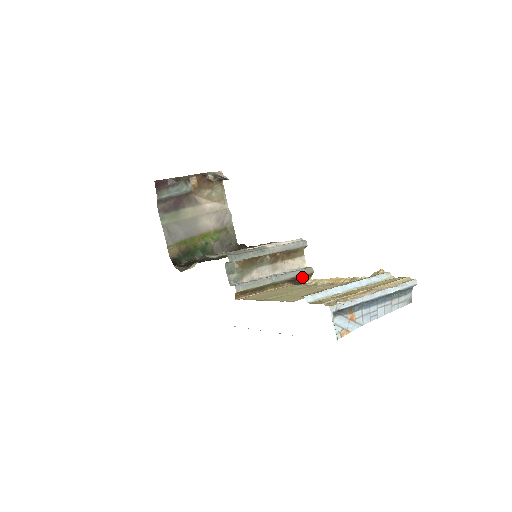
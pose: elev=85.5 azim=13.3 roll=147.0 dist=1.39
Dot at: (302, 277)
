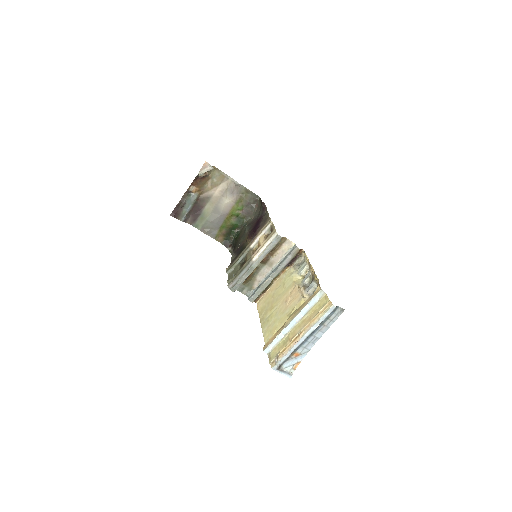
Dot at: (294, 256)
